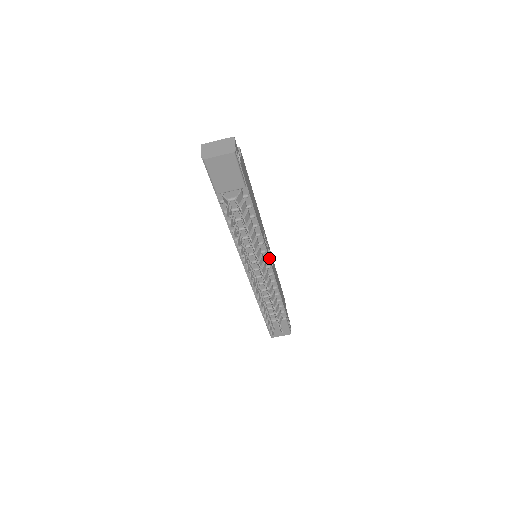
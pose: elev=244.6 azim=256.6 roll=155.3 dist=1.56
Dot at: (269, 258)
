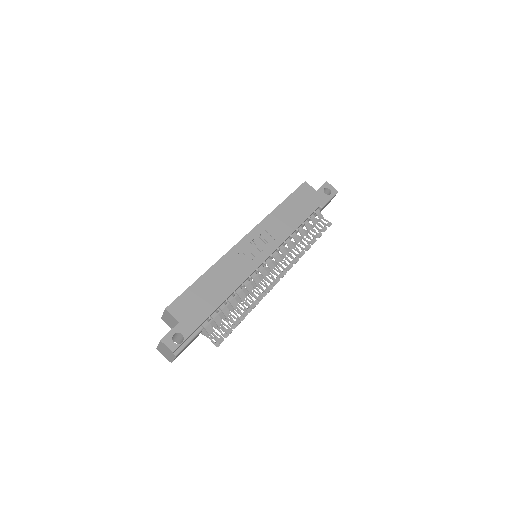
Dot at: (264, 259)
